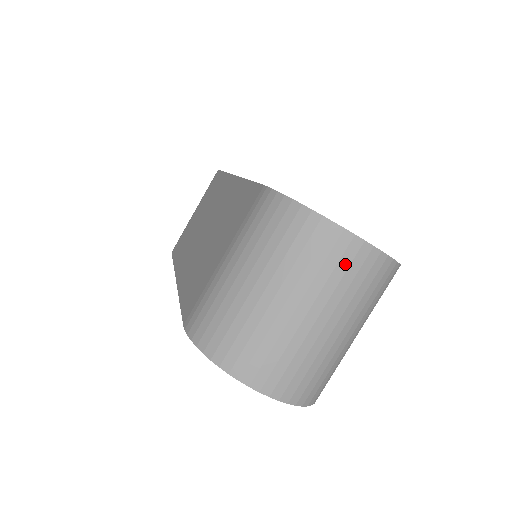
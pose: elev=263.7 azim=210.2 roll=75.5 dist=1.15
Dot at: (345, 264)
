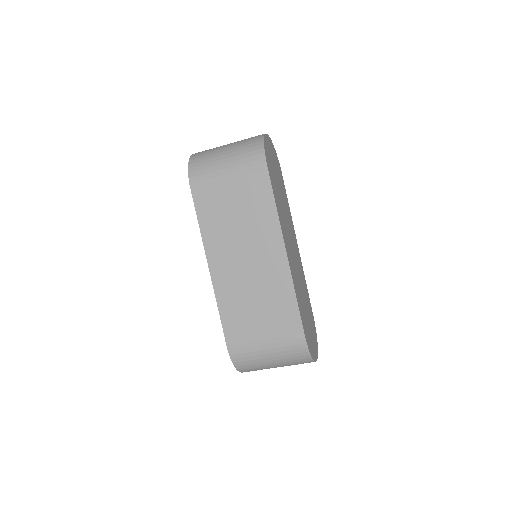
Dot at: occluded
